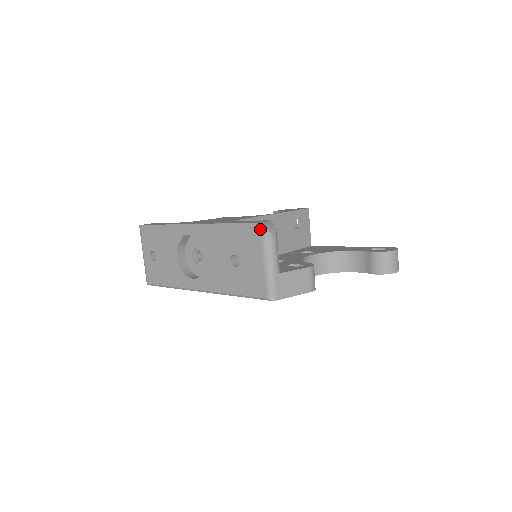
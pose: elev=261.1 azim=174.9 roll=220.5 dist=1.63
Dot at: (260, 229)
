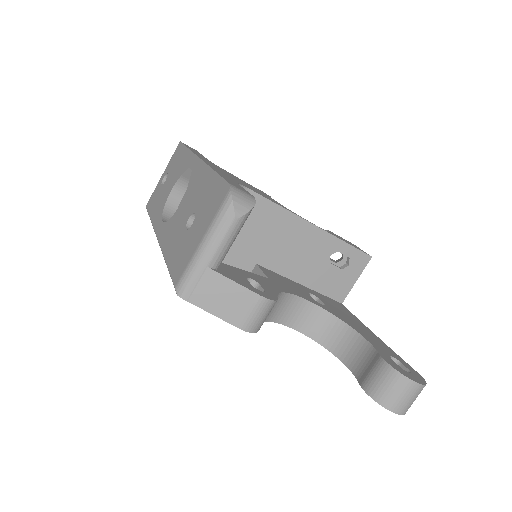
Dot at: (226, 194)
